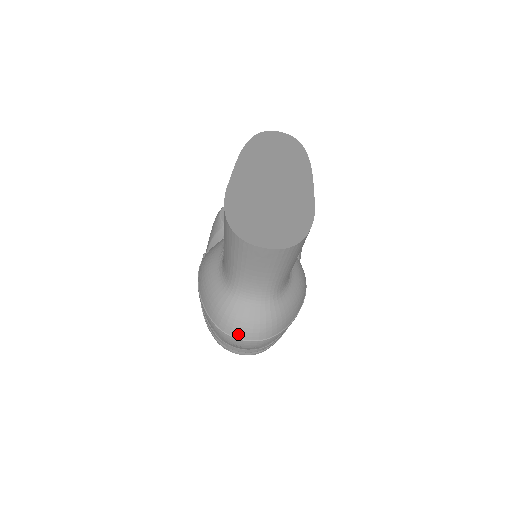
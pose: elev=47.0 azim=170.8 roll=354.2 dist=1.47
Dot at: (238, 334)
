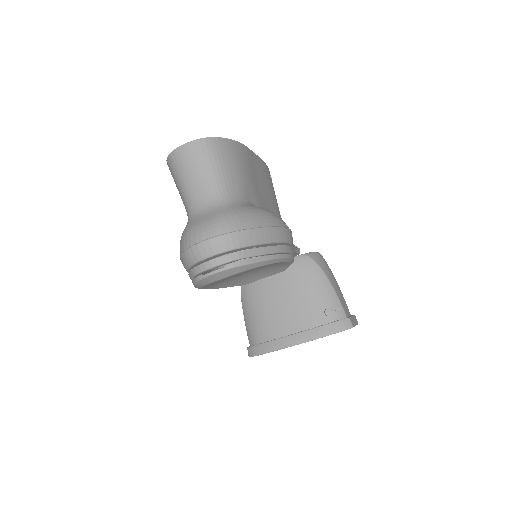
Dot at: (196, 239)
